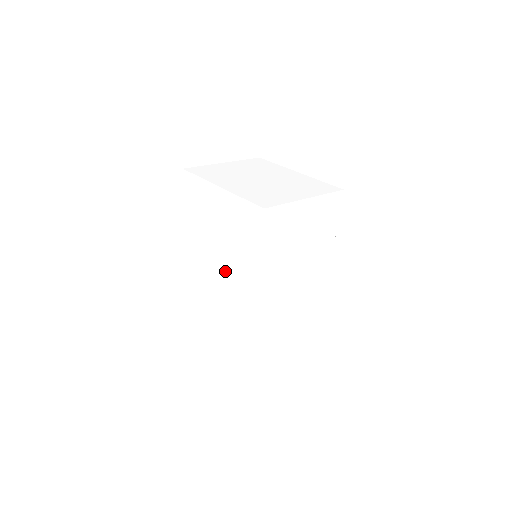
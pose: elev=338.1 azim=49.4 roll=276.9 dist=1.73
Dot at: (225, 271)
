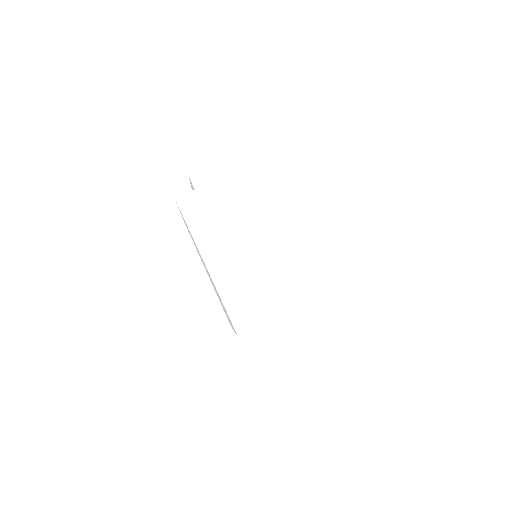
Dot at: occluded
